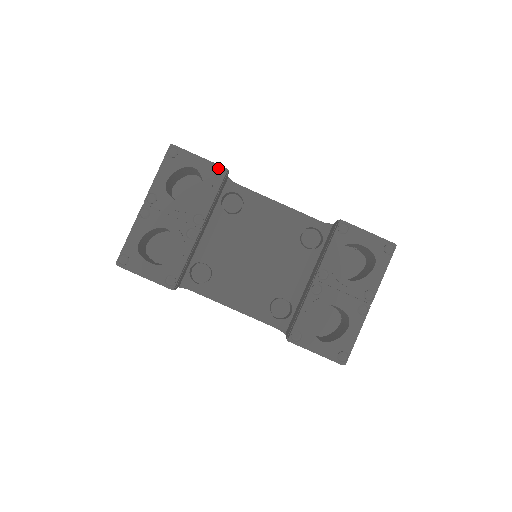
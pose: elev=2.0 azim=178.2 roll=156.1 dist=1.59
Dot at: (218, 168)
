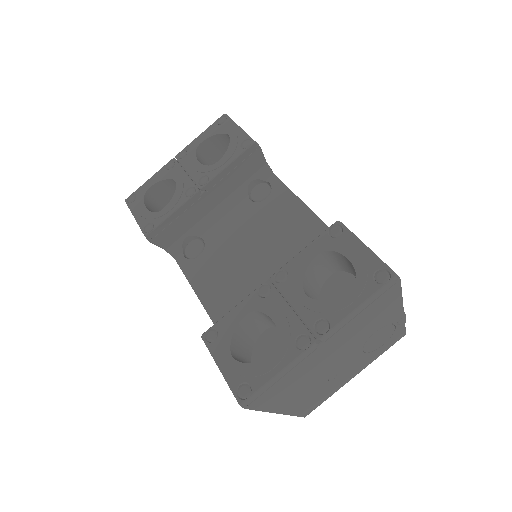
Dot at: (248, 140)
